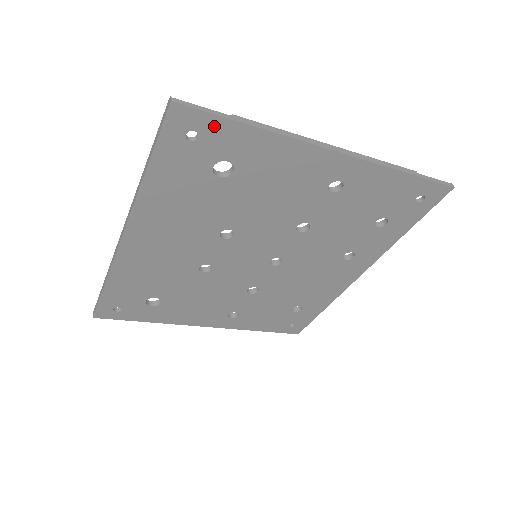
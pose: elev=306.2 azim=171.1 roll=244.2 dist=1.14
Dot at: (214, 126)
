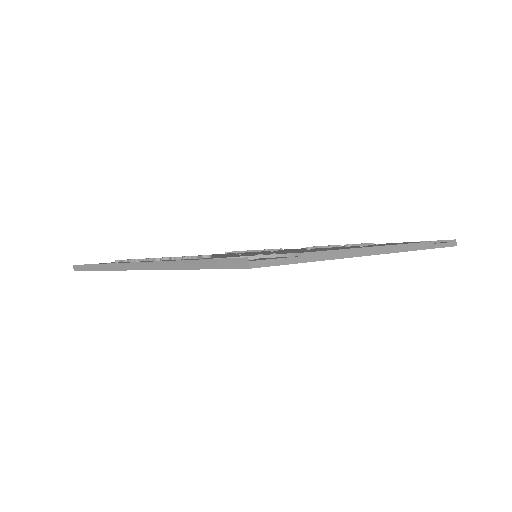
Dot at: occluded
